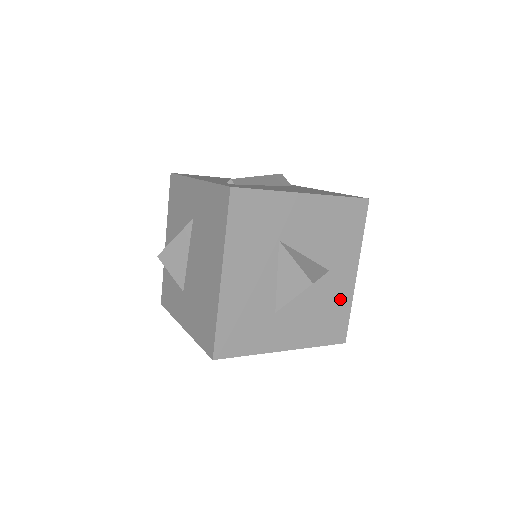
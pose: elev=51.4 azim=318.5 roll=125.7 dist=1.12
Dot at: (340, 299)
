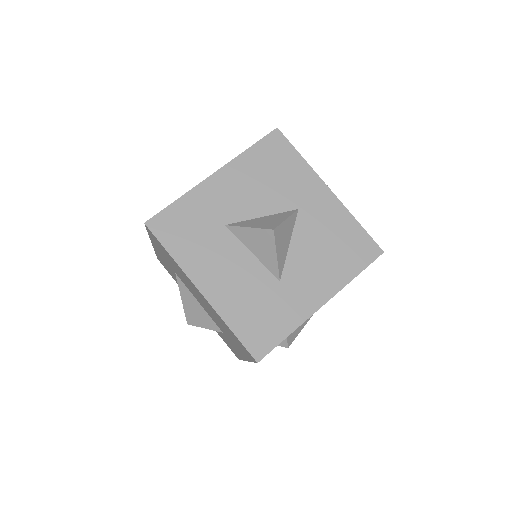
Dot at: (336, 222)
